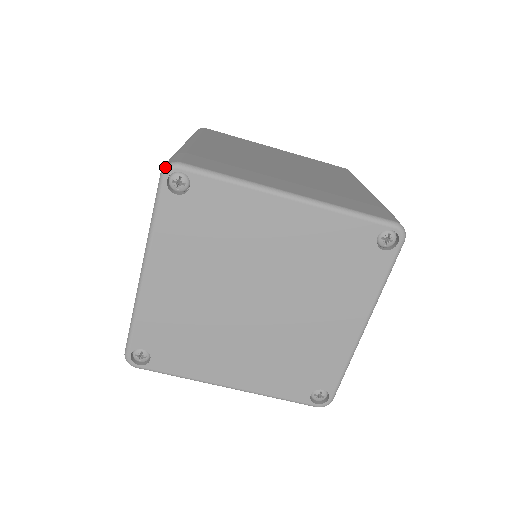
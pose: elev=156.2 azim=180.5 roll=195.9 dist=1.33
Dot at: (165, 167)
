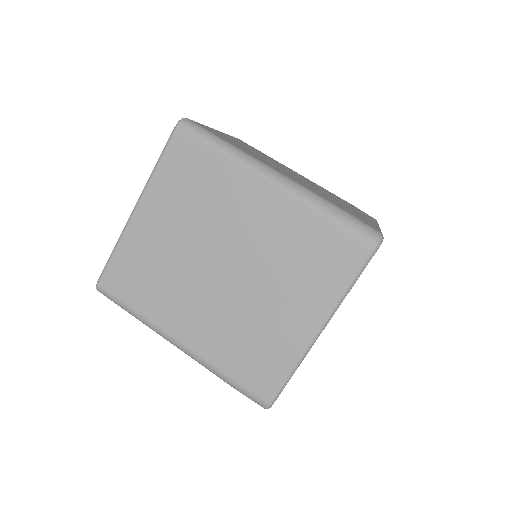
Dot at: (380, 242)
